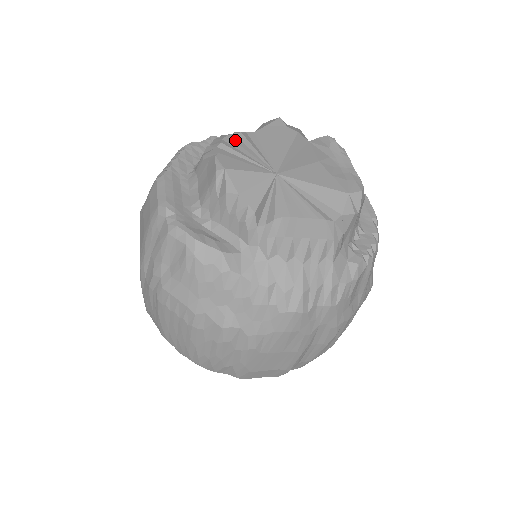
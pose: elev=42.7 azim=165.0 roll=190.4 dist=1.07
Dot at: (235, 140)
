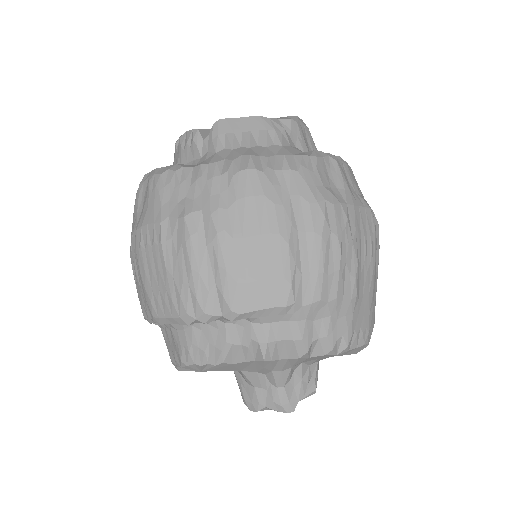
Dot at: occluded
